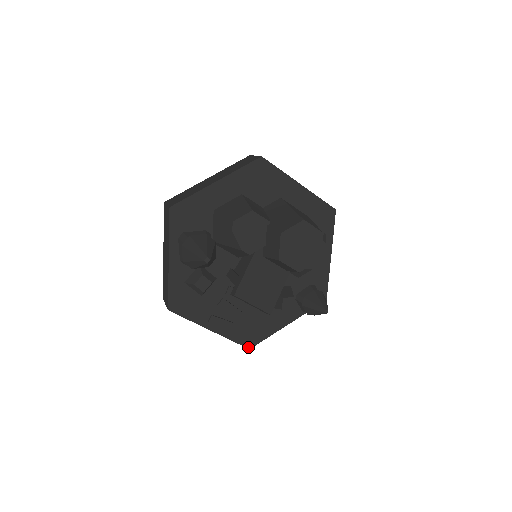
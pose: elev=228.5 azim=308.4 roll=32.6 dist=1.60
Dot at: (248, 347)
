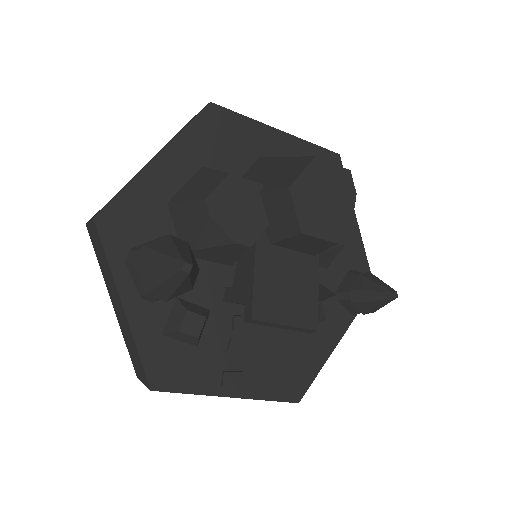
Dot at: (295, 401)
